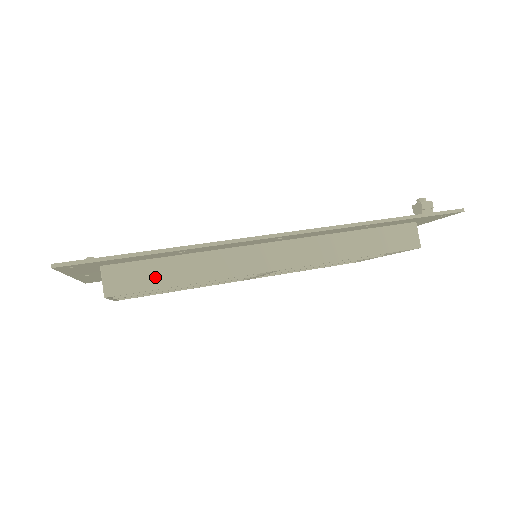
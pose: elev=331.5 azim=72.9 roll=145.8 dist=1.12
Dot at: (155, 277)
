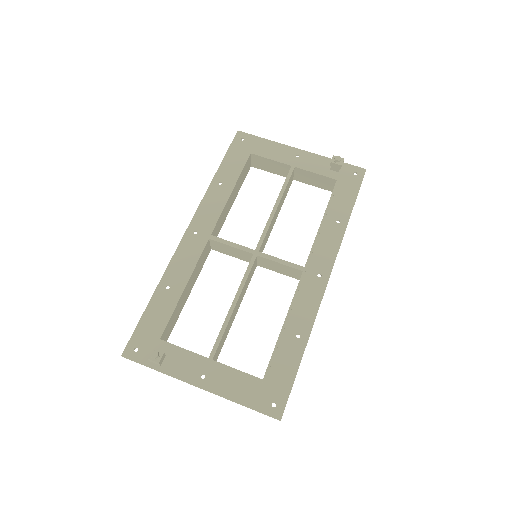
Dot at: occluded
